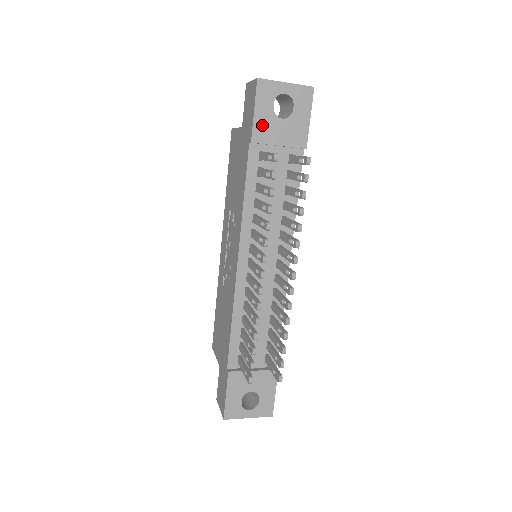
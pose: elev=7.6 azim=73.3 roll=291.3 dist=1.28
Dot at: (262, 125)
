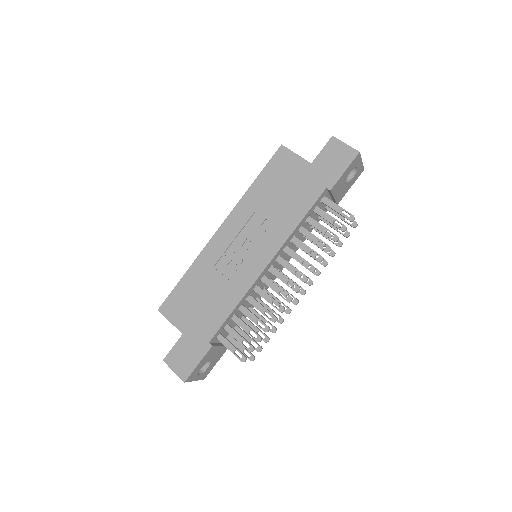
Dot at: (340, 182)
